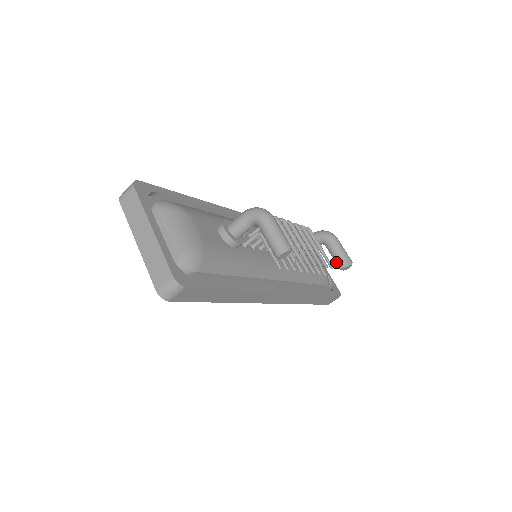
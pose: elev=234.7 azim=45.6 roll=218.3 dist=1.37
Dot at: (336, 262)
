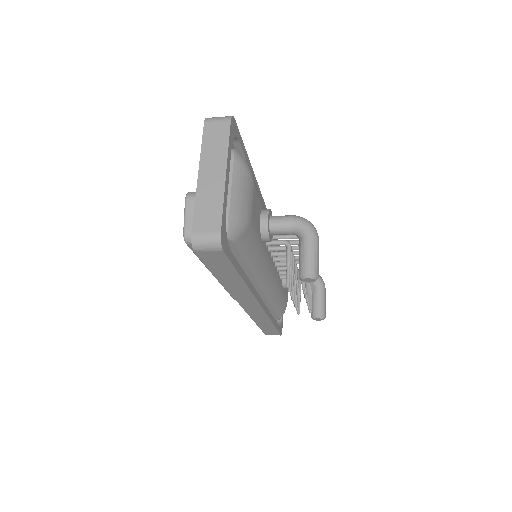
Dot at: (312, 308)
